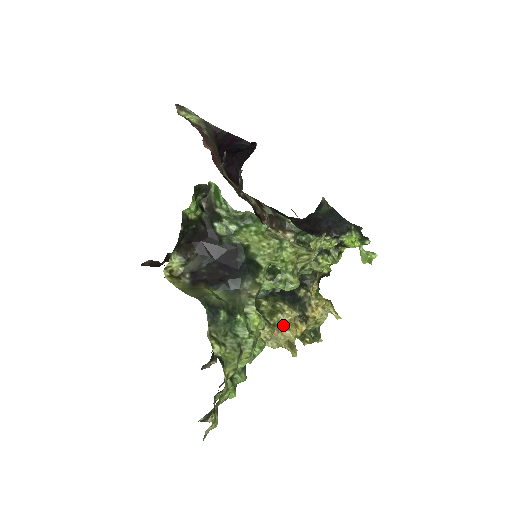
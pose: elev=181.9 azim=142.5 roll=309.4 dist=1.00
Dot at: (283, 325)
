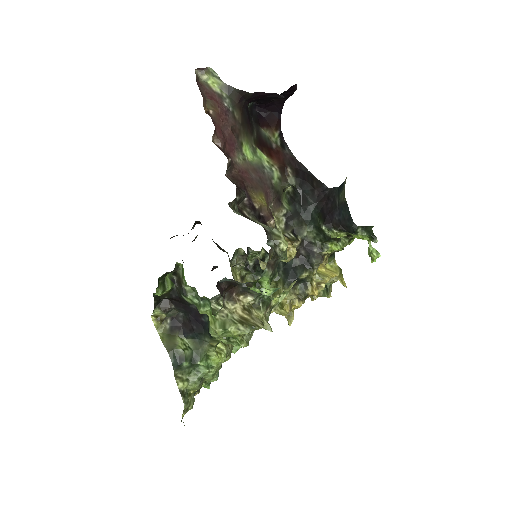
Dot at: (280, 304)
